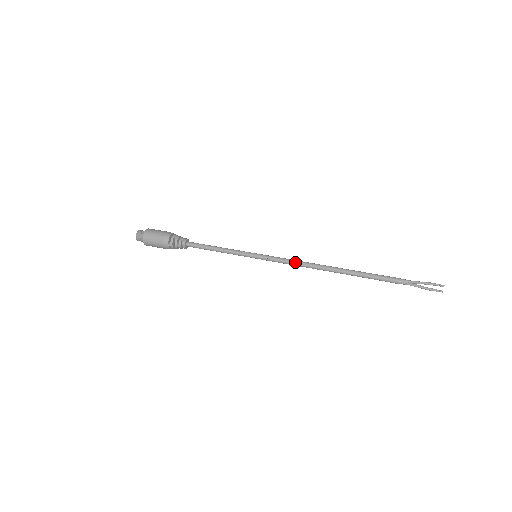
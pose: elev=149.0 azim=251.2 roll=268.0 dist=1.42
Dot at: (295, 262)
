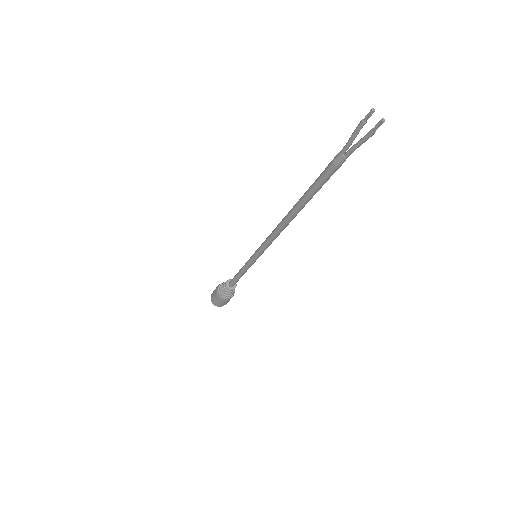
Dot at: (270, 235)
